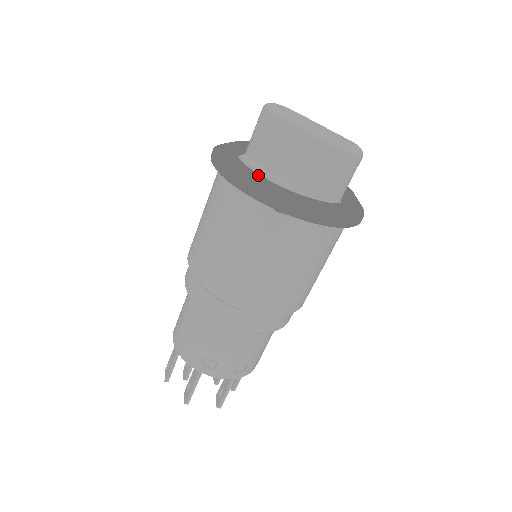
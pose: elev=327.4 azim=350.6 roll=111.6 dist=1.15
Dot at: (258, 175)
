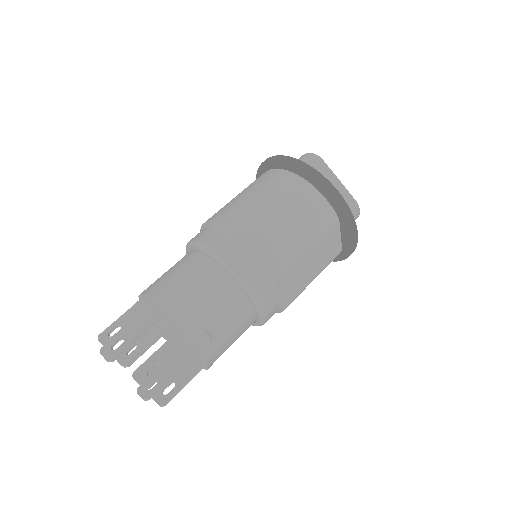
Dot at: occluded
